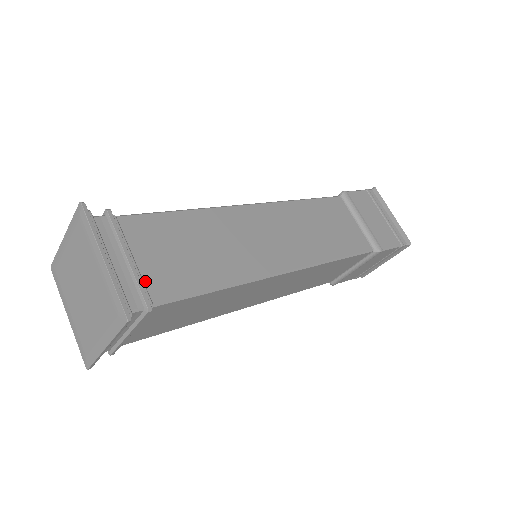
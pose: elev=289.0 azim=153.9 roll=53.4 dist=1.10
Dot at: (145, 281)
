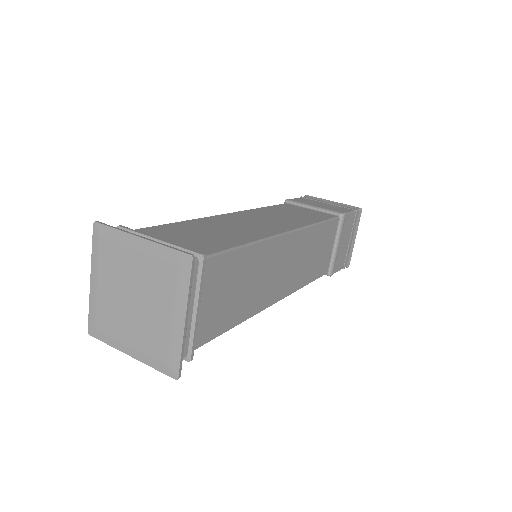
Dot at: occluded
